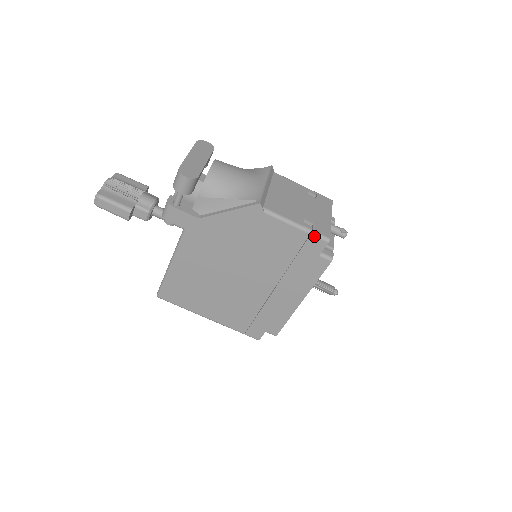
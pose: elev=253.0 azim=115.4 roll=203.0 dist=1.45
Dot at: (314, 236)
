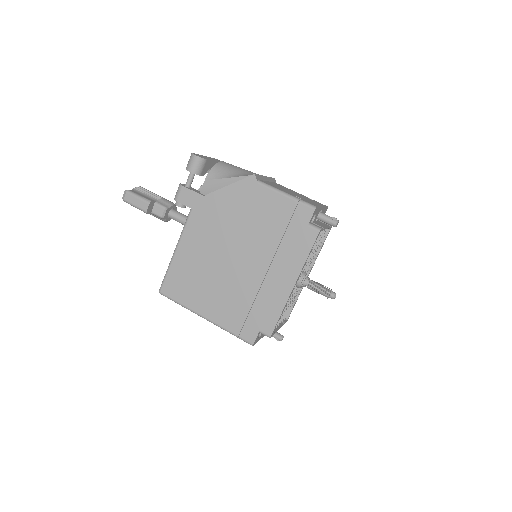
Dot at: (302, 204)
